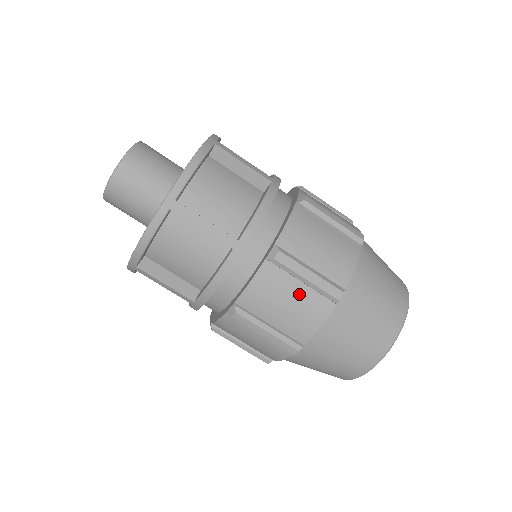
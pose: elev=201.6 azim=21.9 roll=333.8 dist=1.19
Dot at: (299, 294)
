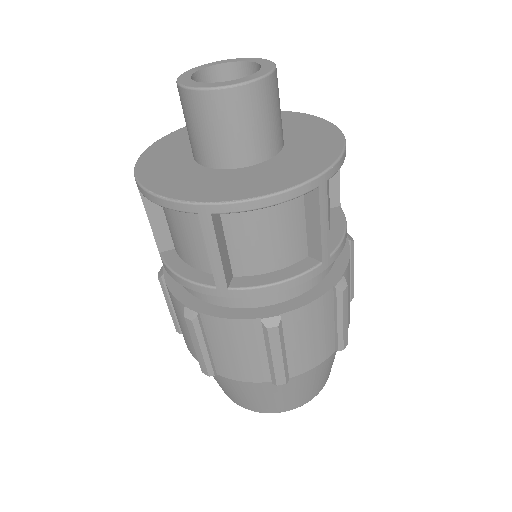
Dot at: (327, 331)
